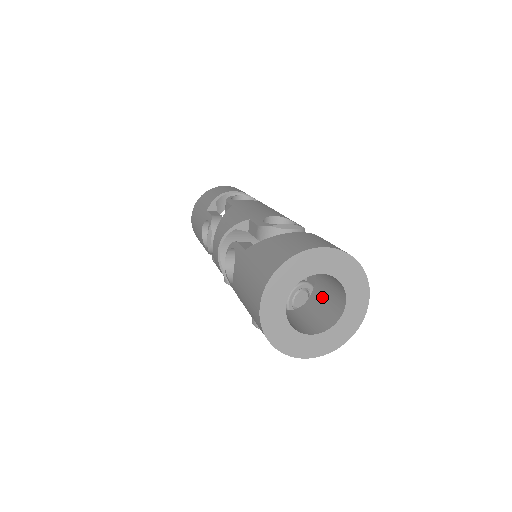
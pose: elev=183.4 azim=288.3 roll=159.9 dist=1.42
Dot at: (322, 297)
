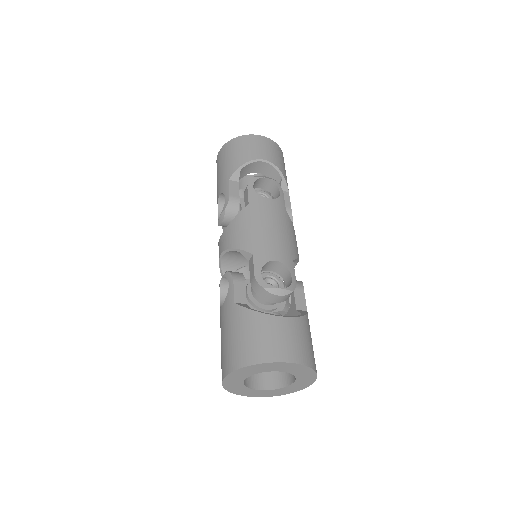
Dot at: occluded
